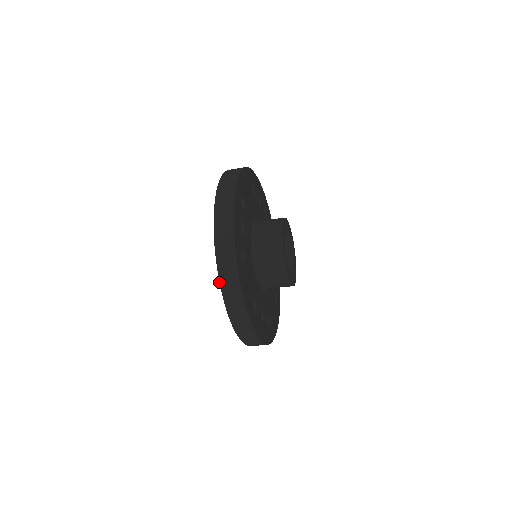
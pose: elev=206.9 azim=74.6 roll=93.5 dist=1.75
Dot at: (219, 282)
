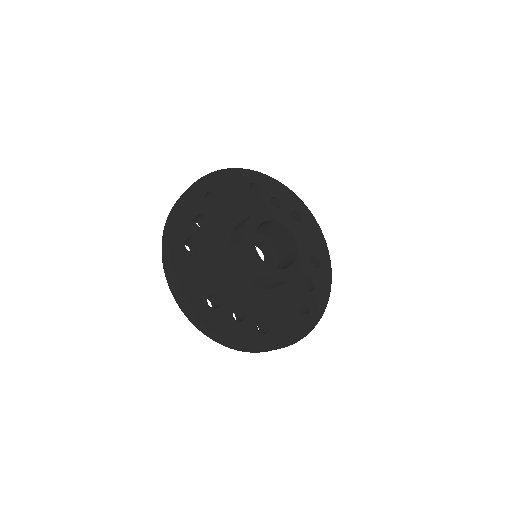
Dot at: (164, 271)
